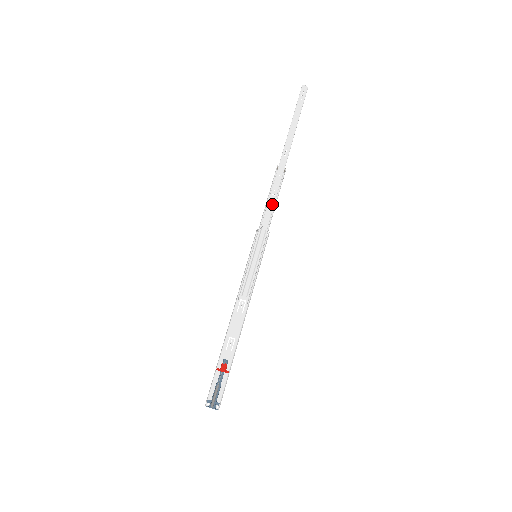
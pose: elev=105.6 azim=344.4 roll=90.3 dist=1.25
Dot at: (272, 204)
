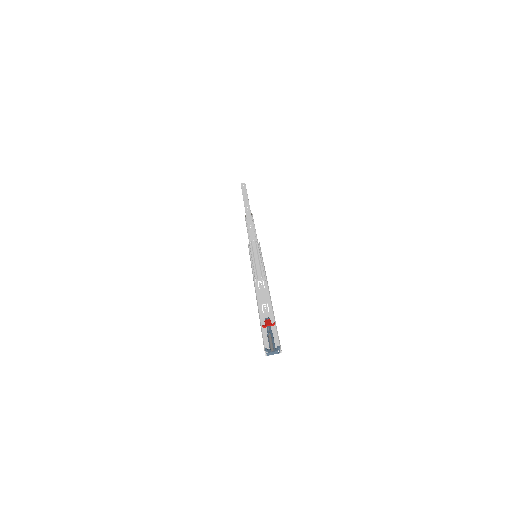
Dot at: (252, 229)
